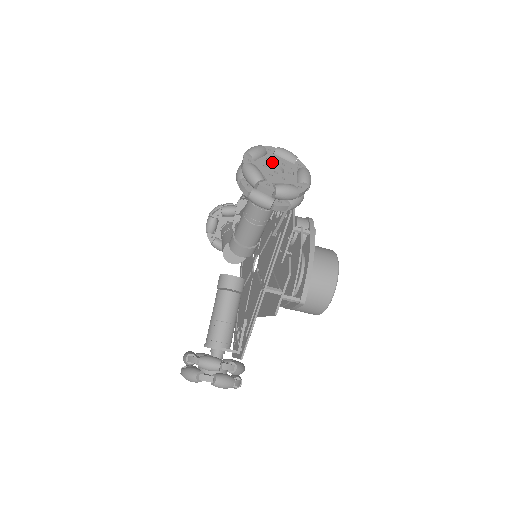
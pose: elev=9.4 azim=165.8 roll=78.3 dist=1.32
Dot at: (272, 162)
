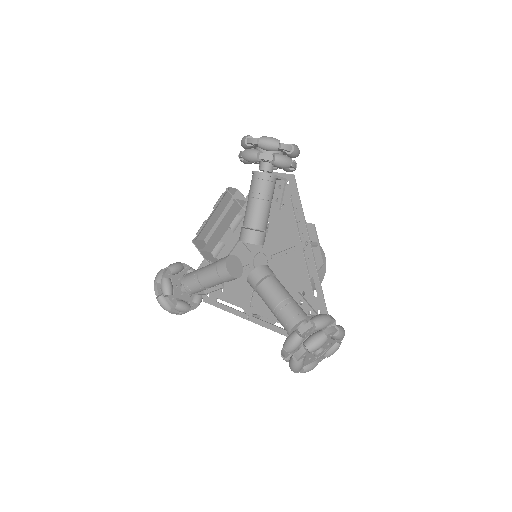
Dot at: occluded
